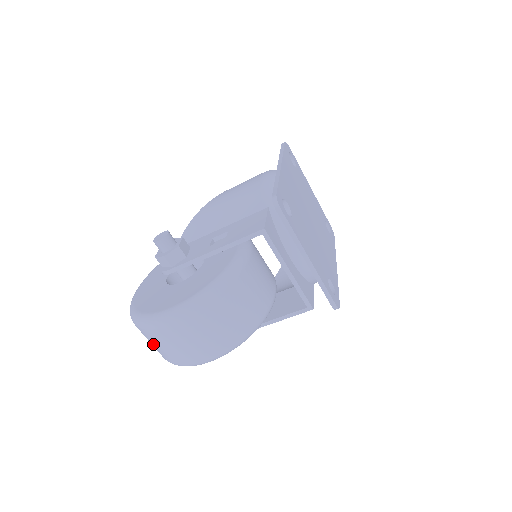
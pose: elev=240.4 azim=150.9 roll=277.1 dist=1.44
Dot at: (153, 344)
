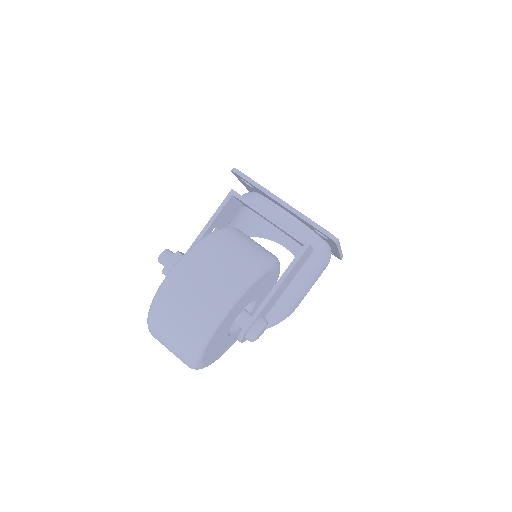
Dot at: (169, 334)
